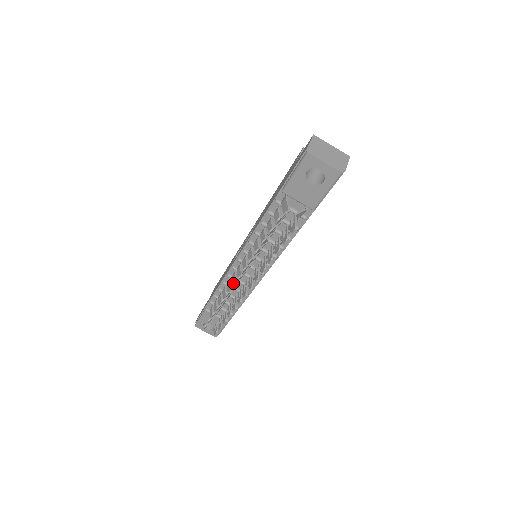
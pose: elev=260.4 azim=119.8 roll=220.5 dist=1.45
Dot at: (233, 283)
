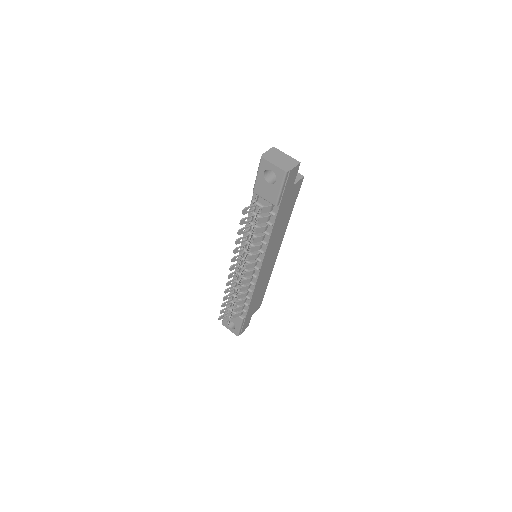
Dot at: occluded
